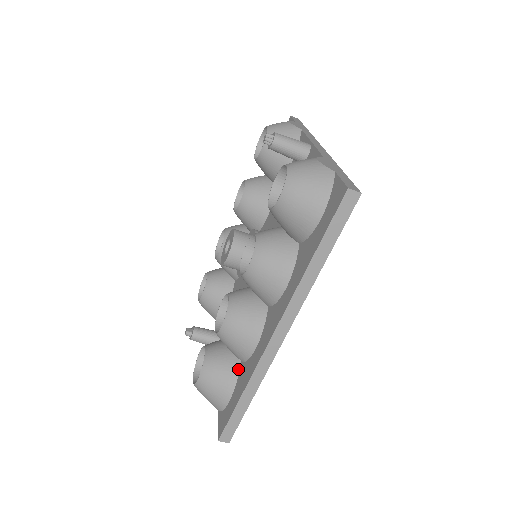
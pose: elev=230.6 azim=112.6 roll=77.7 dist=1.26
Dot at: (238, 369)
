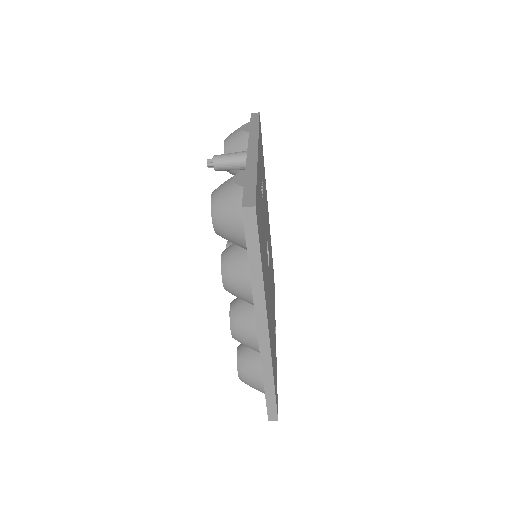
Dot at: occluded
